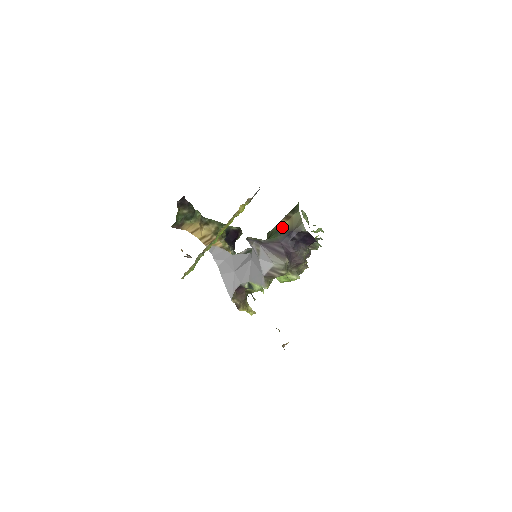
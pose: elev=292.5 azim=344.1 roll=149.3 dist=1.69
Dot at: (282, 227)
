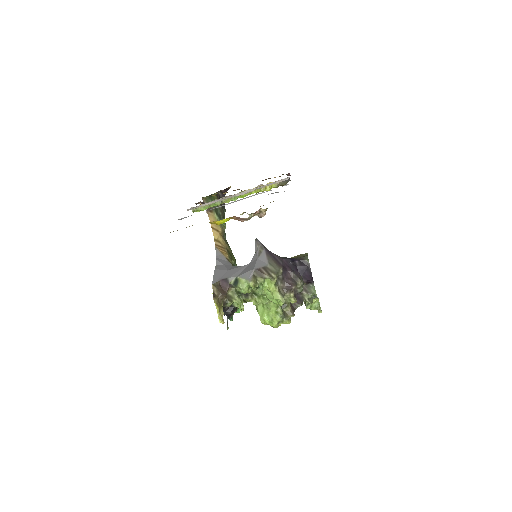
Dot at: occluded
